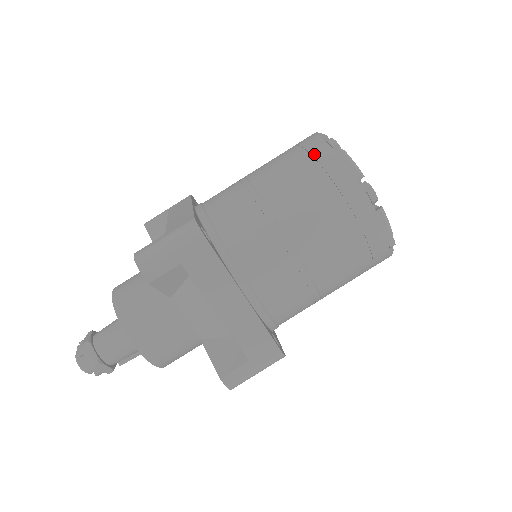
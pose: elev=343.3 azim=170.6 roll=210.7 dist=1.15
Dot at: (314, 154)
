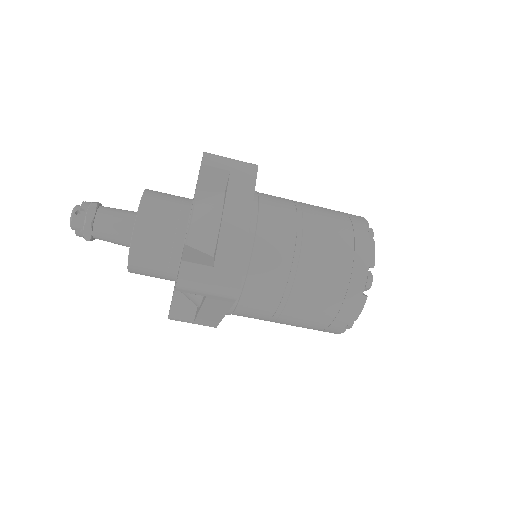
Dot at: (352, 282)
